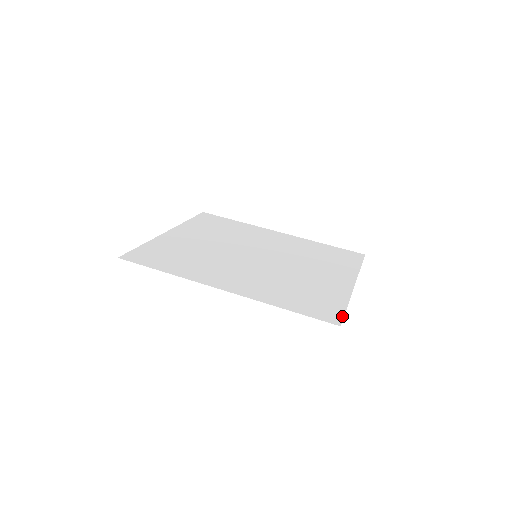
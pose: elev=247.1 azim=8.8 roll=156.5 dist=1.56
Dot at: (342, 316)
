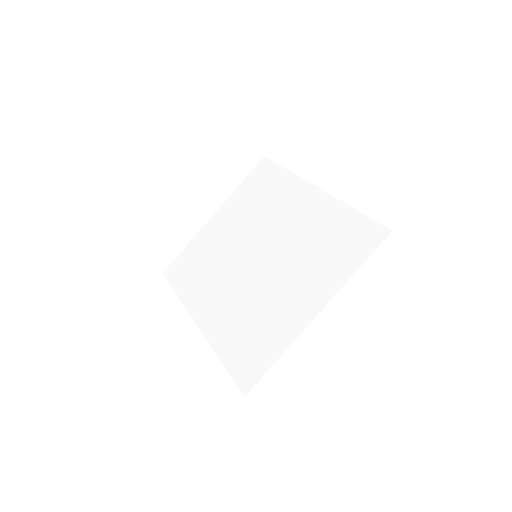
Dot at: (257, 380)
